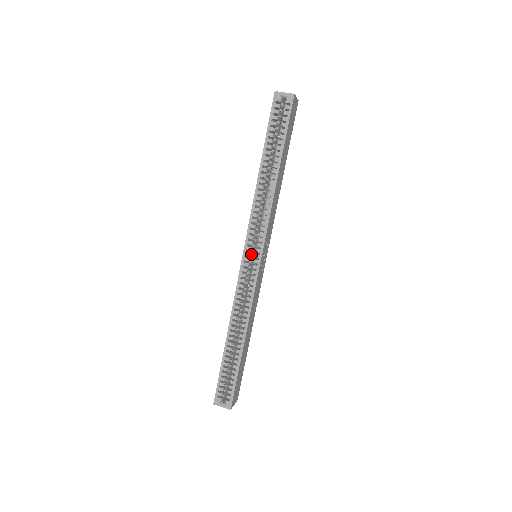
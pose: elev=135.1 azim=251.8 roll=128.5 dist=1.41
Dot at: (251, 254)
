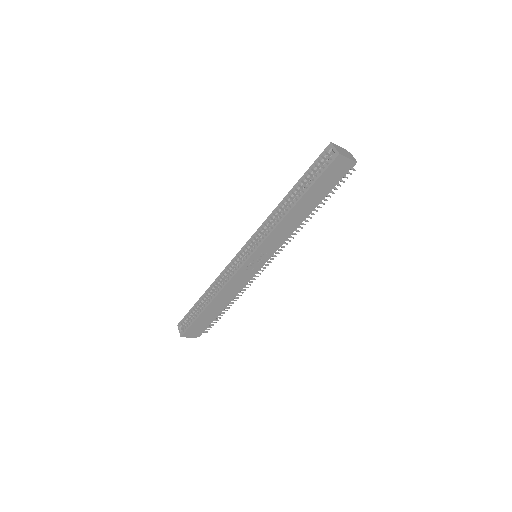
Dot at: (249, 251)
